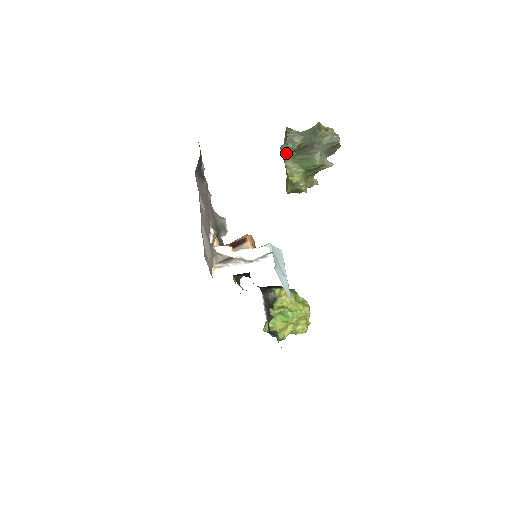
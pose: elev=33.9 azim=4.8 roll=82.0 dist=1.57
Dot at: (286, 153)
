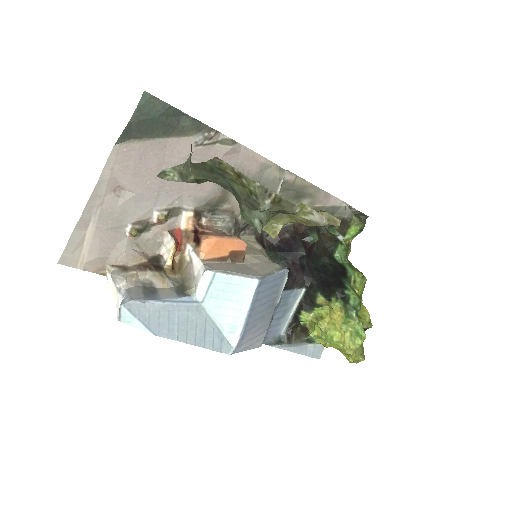
Dot at: occluded
